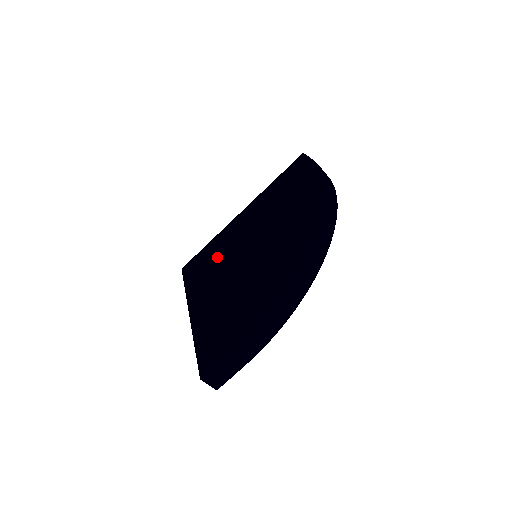
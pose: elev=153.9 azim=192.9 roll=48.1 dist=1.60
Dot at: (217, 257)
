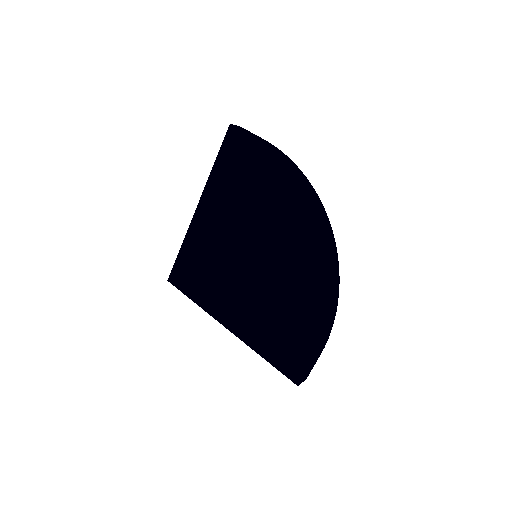
Dot at: (211, 266)
